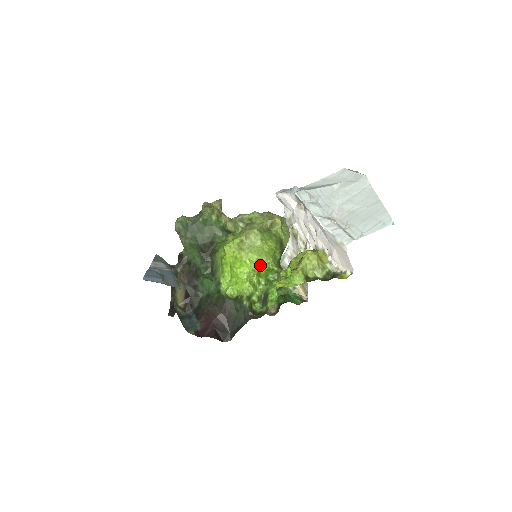
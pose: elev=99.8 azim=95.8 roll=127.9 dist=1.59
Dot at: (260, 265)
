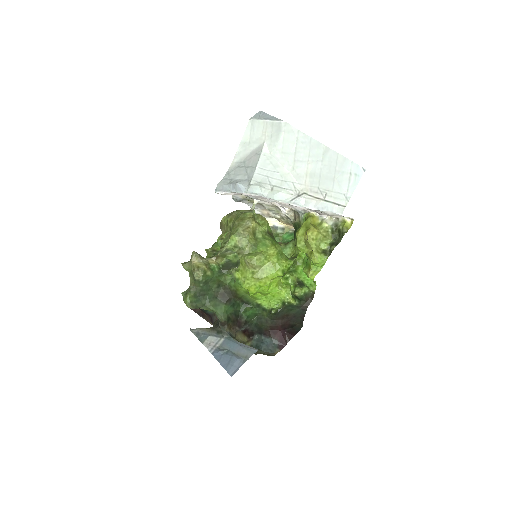
Dot at: occluded
